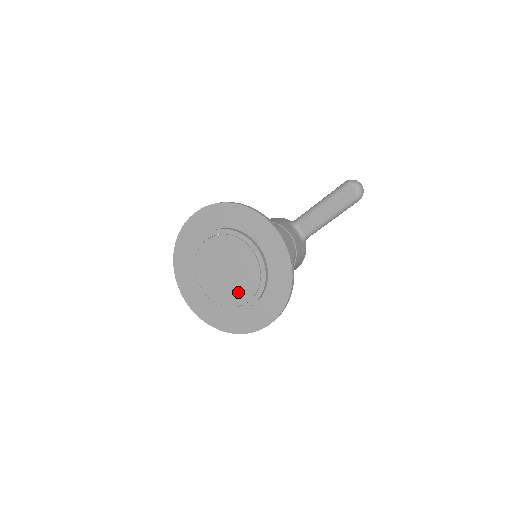
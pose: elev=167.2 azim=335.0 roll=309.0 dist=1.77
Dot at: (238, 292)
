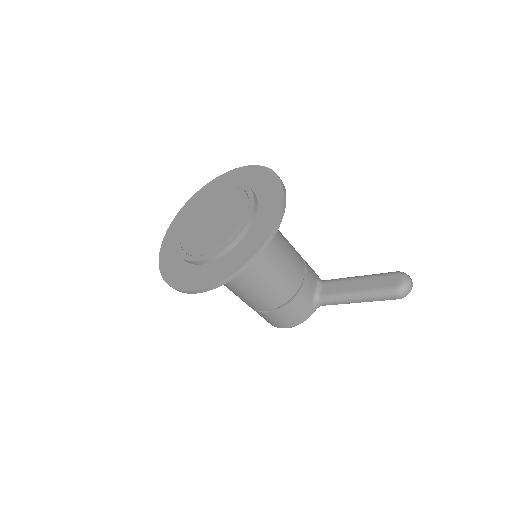
Dot at: (204, 242)
